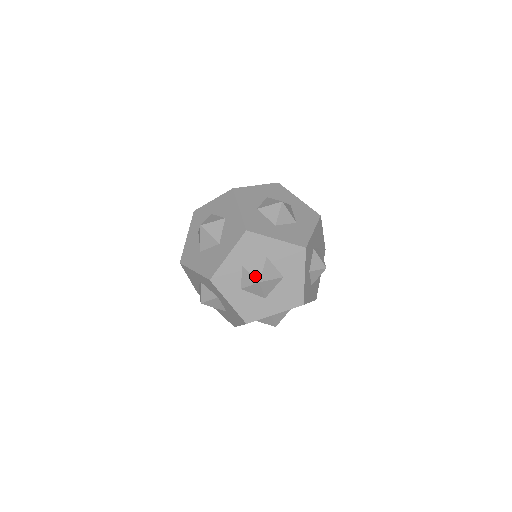
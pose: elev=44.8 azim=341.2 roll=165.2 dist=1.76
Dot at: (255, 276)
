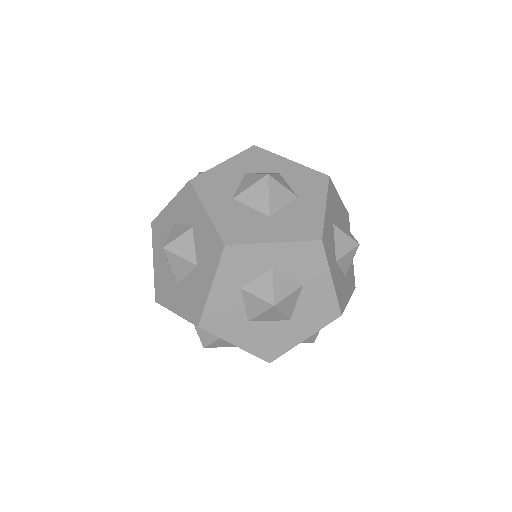
Dot at: (313, 339)
